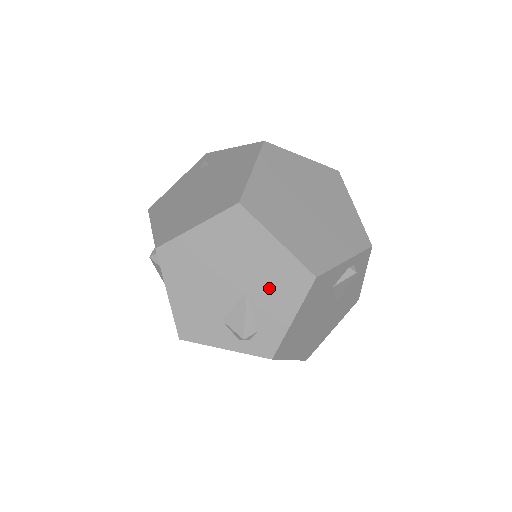
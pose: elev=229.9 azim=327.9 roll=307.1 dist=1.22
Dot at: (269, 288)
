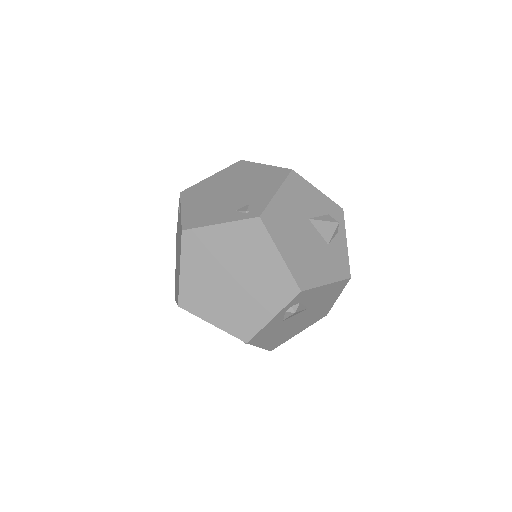
Dot at: occluded
